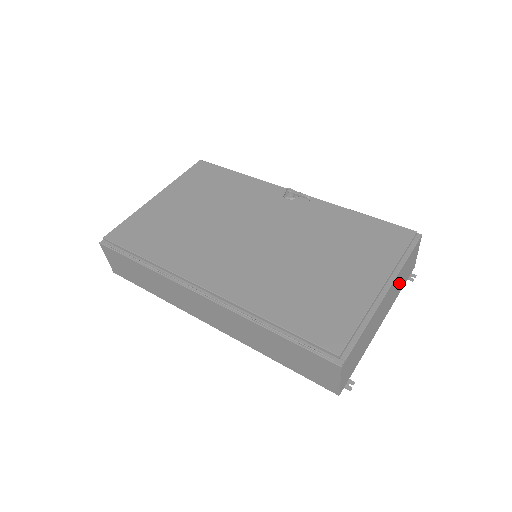
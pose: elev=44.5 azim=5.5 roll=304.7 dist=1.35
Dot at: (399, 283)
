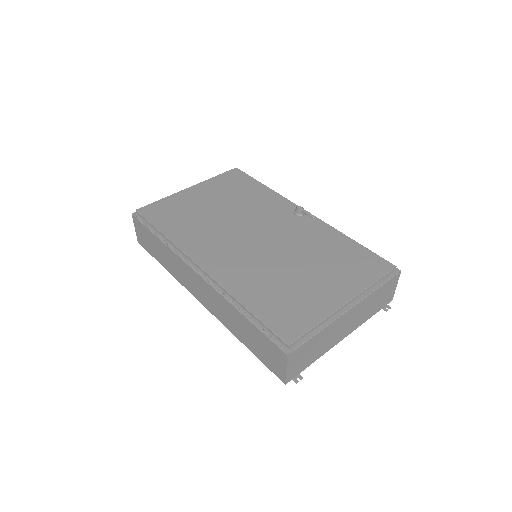
Dot at: (369, 307)
